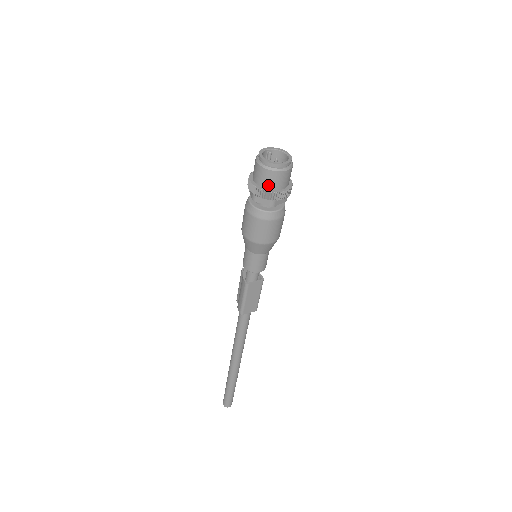
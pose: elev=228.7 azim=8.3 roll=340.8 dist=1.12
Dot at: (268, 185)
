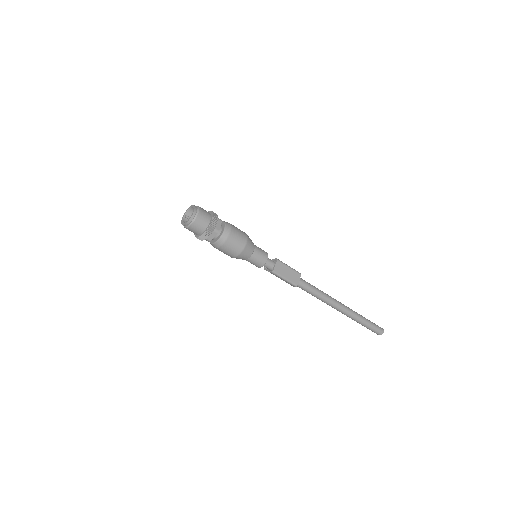
Dot at: (202, 228)
